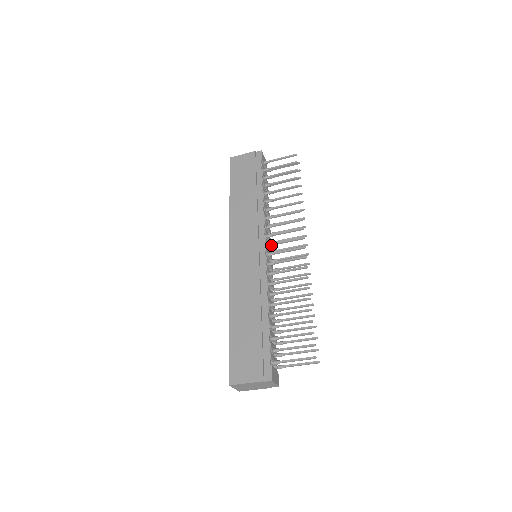
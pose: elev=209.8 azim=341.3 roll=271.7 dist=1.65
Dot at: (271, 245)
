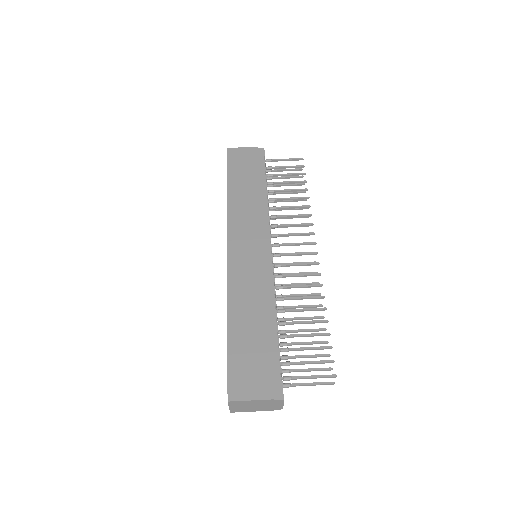
Dot at: (277, 245)
